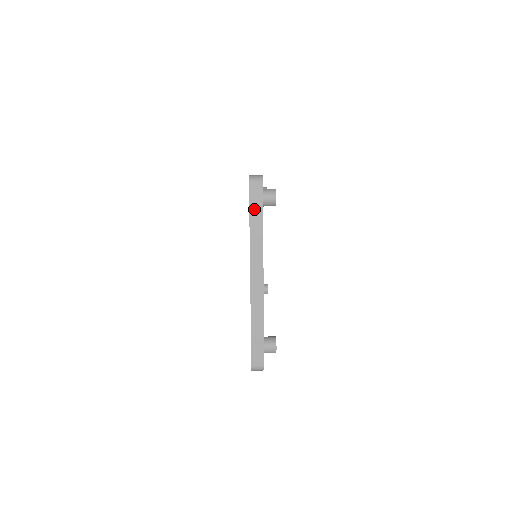
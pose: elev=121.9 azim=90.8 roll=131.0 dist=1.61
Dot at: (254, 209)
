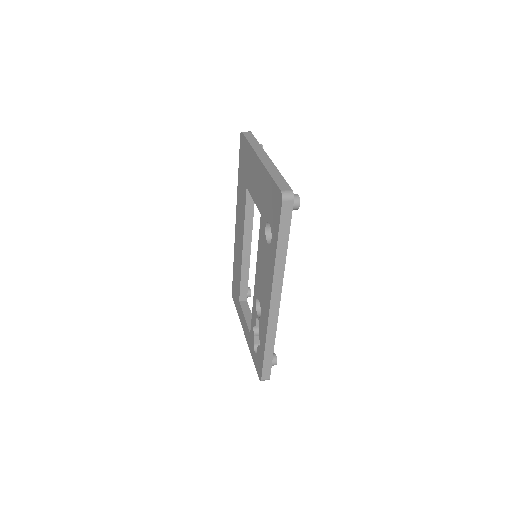
Dot at: (249, 138)
